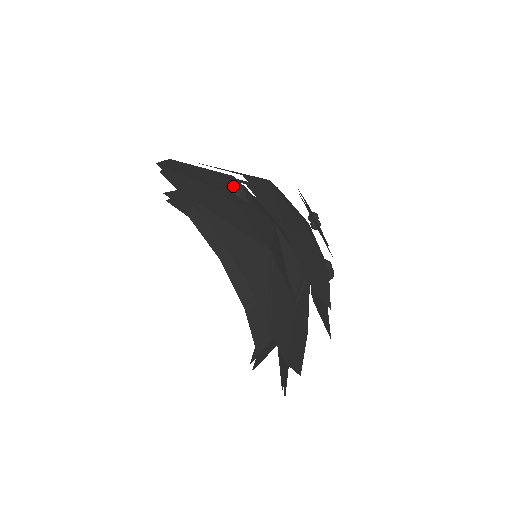
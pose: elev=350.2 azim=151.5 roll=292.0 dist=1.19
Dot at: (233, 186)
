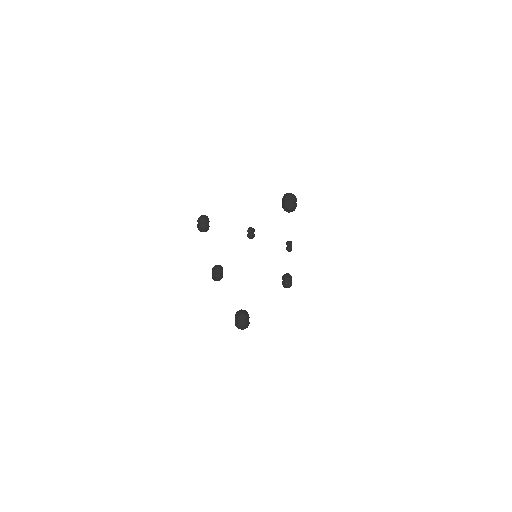
Dot at: occluded
